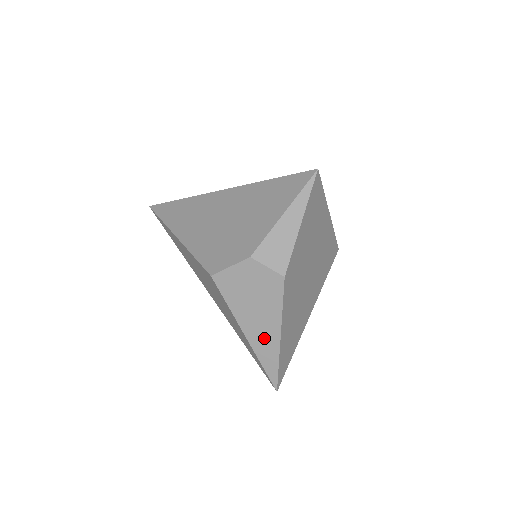
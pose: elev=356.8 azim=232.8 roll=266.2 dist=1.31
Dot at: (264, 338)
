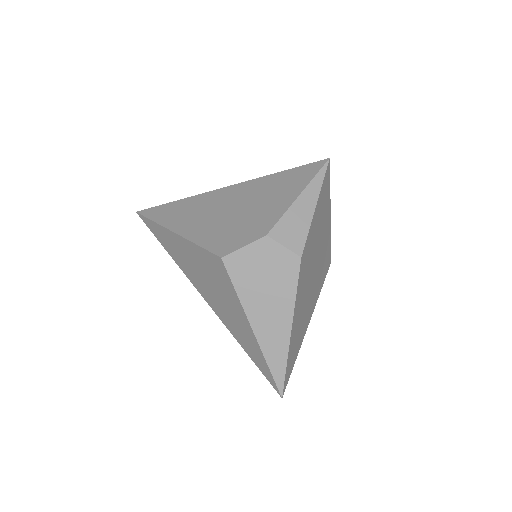
Dot at: (273, 331)
